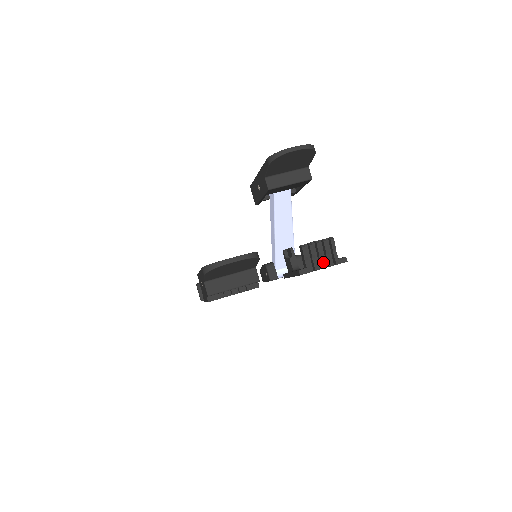
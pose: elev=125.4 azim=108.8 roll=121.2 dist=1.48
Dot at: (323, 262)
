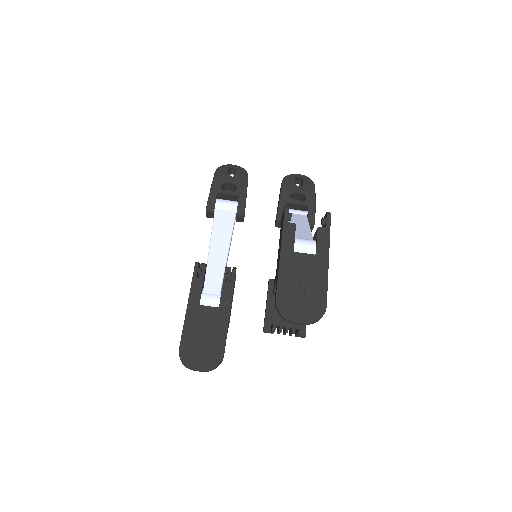
Dot at: (285, 334)
